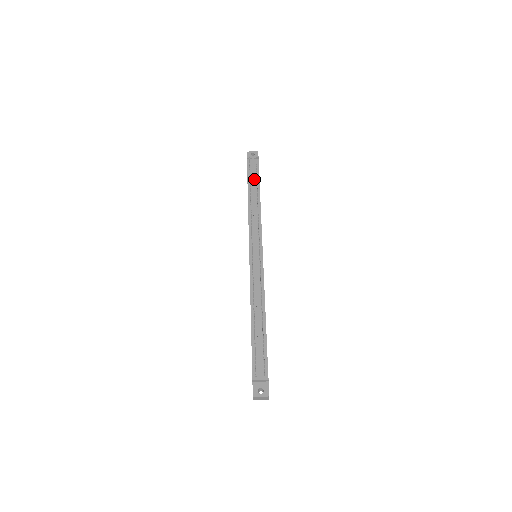
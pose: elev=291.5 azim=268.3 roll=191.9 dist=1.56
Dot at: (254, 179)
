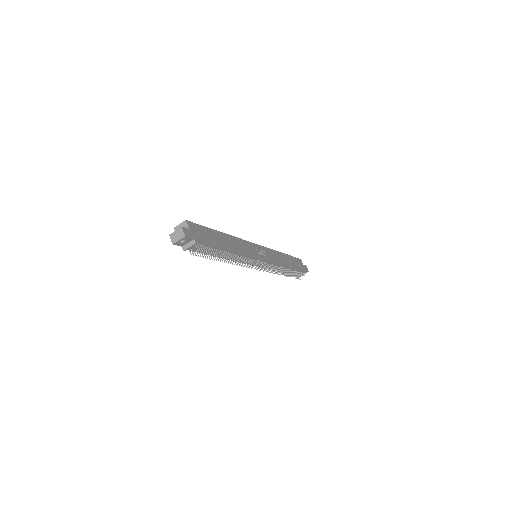
Dot at: occluded
